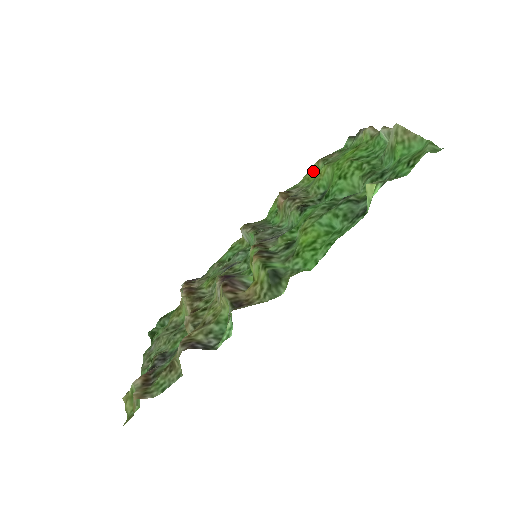
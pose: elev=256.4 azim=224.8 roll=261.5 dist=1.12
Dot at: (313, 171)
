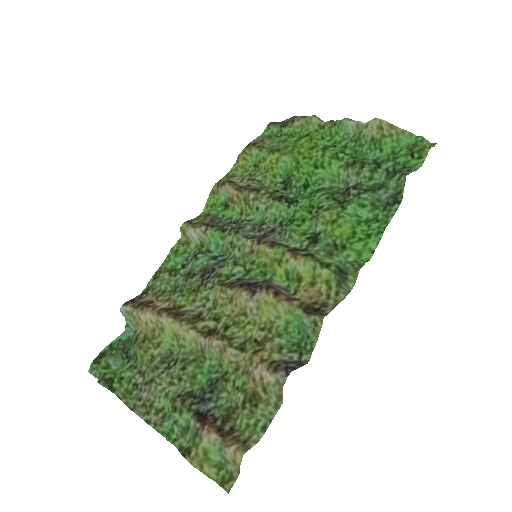
Dot at: (246, 158)
